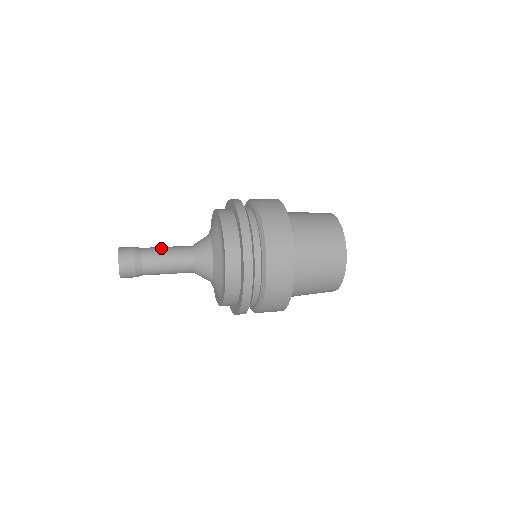
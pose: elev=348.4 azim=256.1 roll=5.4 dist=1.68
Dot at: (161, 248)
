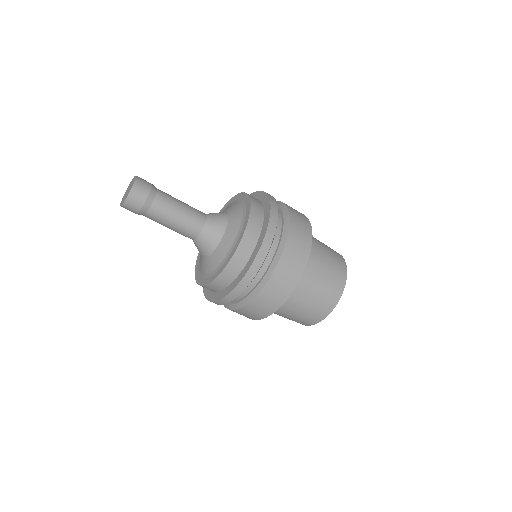
Dot at: occluded
